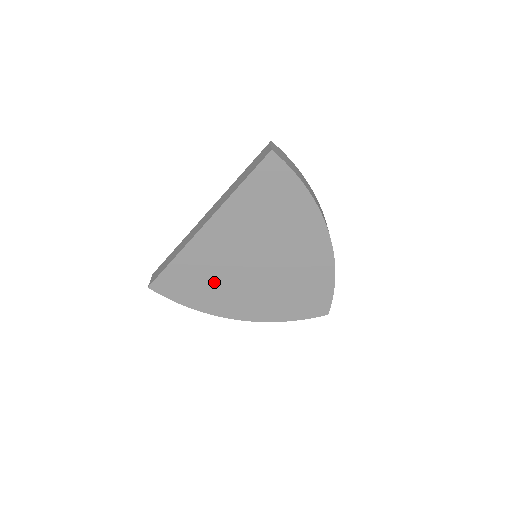
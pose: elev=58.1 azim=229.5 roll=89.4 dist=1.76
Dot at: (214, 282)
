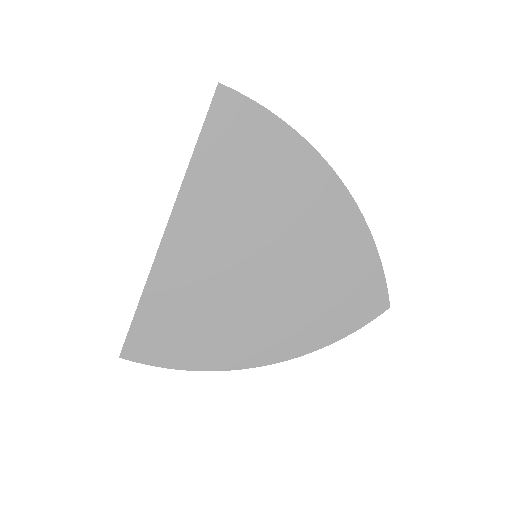
Dot at: (211, 313)
